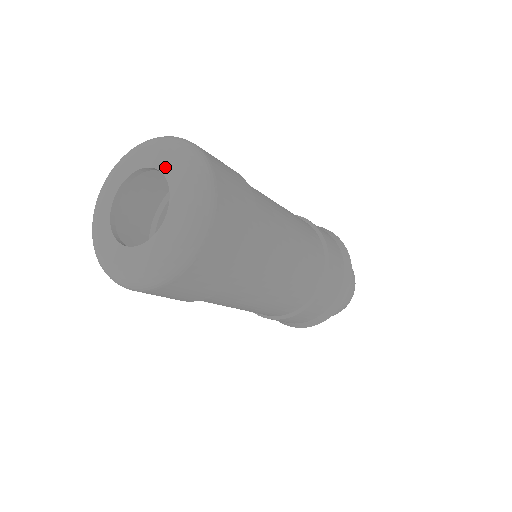
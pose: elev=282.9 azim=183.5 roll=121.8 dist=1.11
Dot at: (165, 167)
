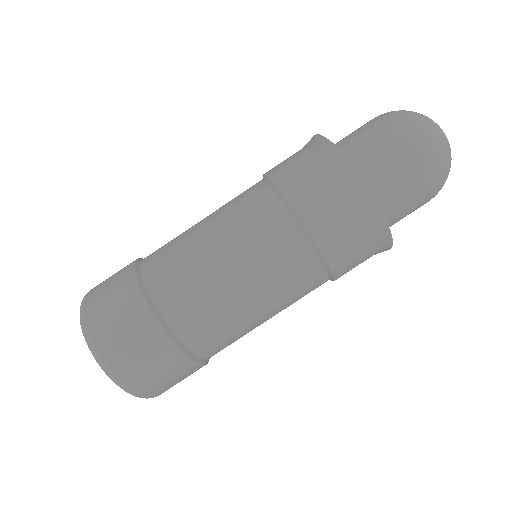
Dot at: occluded
